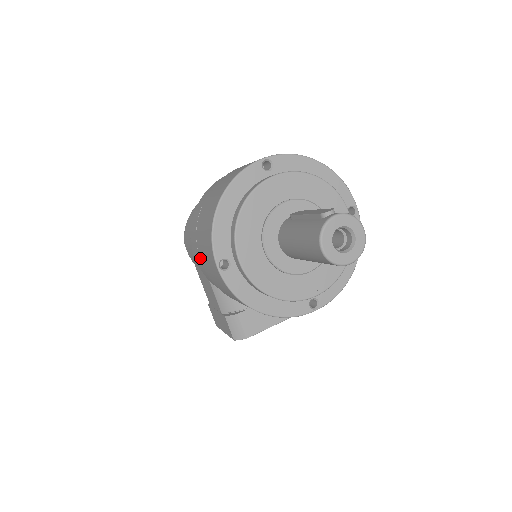
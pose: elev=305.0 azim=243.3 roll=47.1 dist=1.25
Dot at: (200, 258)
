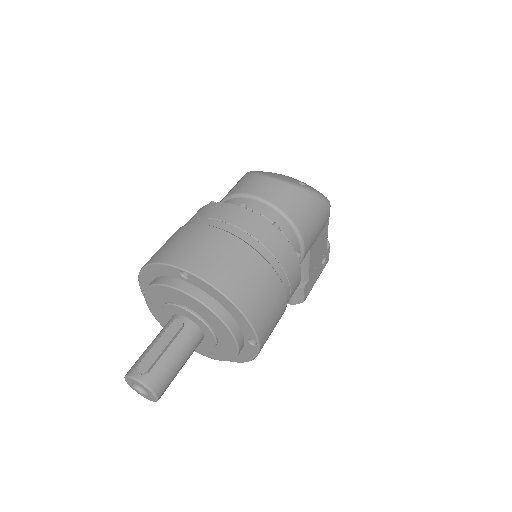
Dot at: occluded
